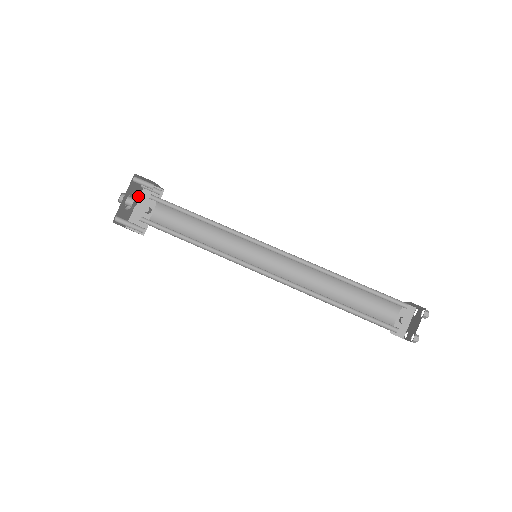
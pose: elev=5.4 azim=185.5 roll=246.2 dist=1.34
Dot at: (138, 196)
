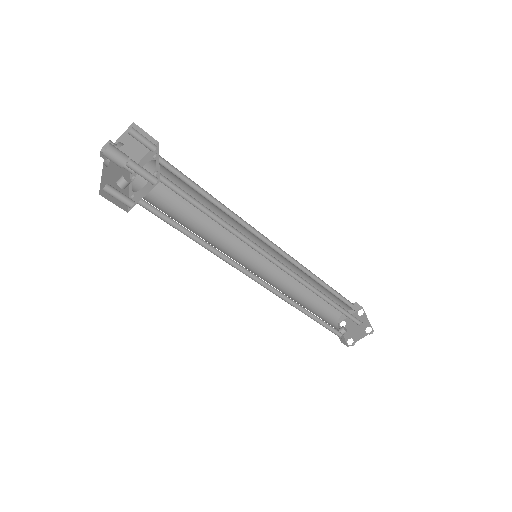
Dot at: occluded
